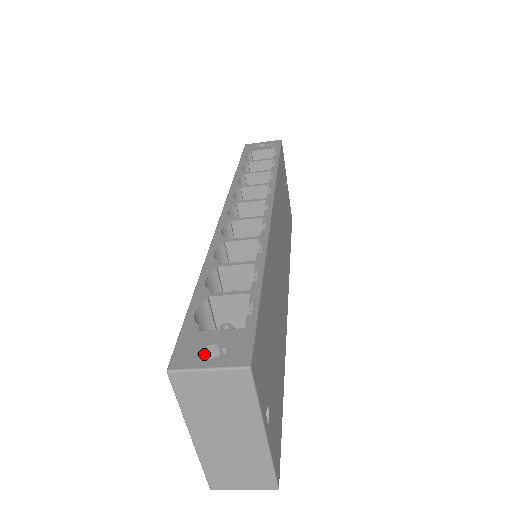
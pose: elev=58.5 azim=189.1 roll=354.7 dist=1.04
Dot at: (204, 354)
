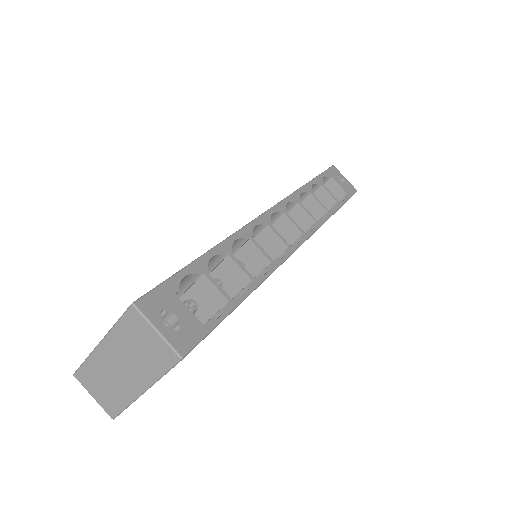
Dot at: (164, 315)
